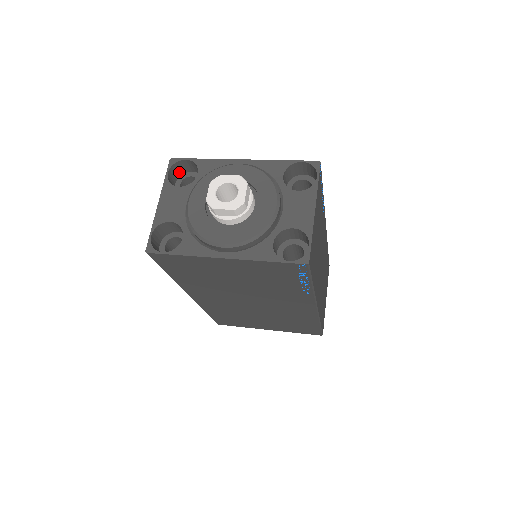
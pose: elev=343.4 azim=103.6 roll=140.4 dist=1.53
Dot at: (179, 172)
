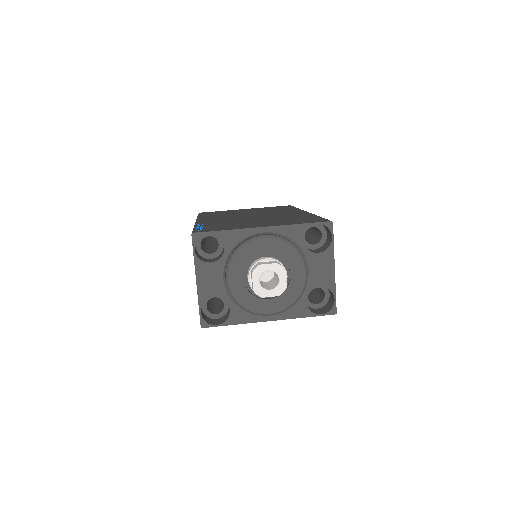
Dot at: occluded
